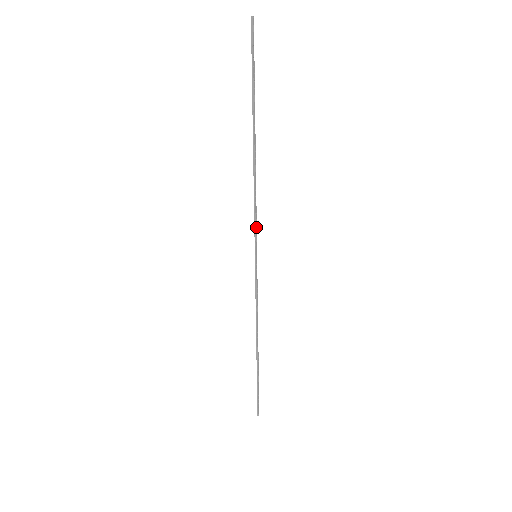
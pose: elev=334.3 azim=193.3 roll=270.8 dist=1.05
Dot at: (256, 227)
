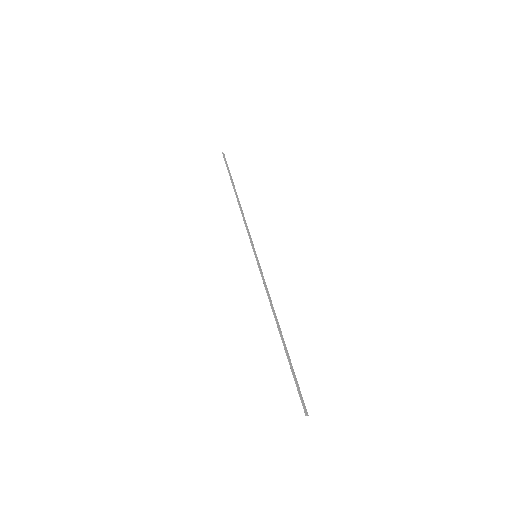
Dot at: (251, 239)
